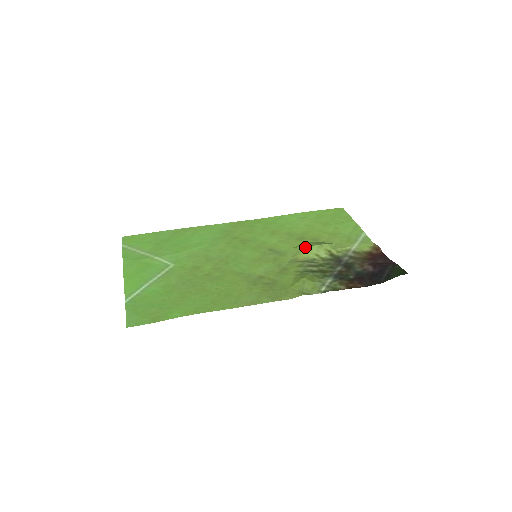
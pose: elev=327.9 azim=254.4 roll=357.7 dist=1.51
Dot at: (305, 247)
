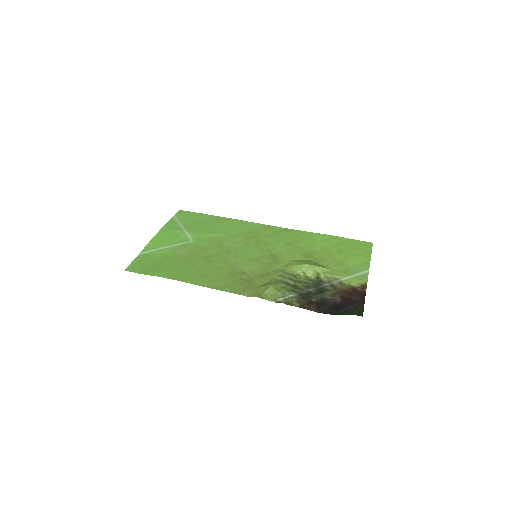
Dot at: (299, 263)
